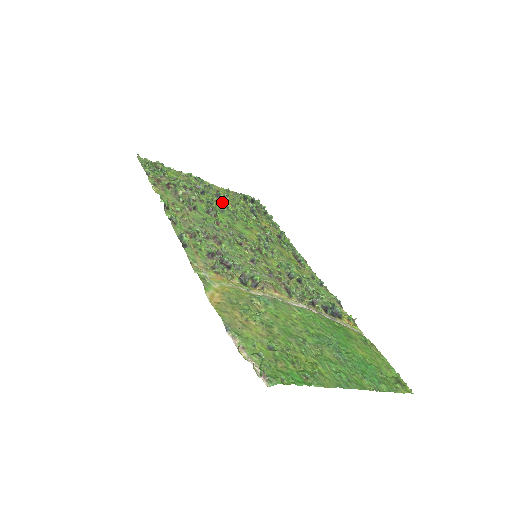
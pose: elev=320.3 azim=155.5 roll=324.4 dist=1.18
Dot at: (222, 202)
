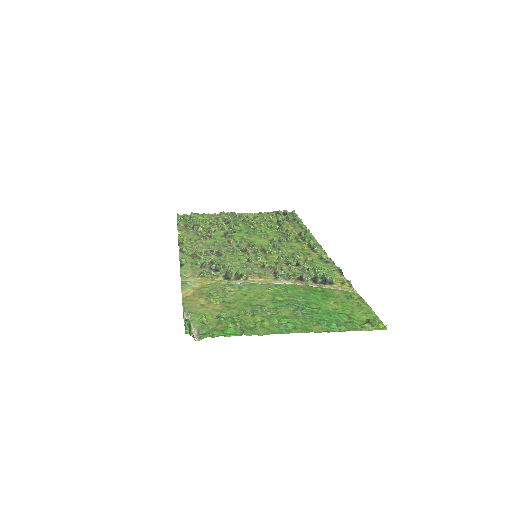
Dot at: (246, 224)
